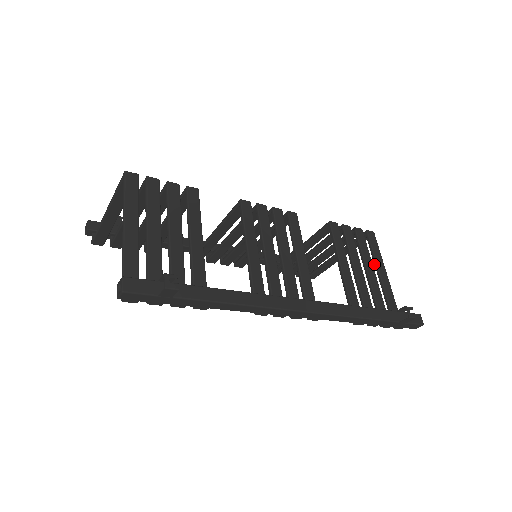
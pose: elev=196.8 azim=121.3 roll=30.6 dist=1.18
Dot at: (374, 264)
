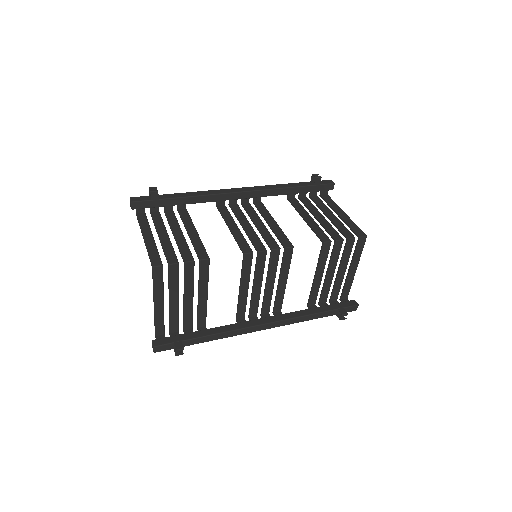
Dot at: (351, 261)
